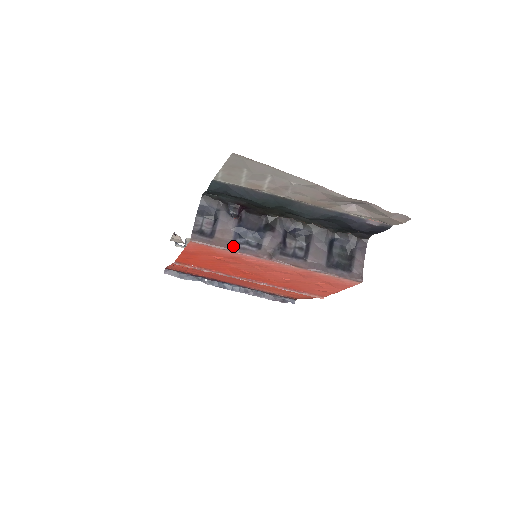
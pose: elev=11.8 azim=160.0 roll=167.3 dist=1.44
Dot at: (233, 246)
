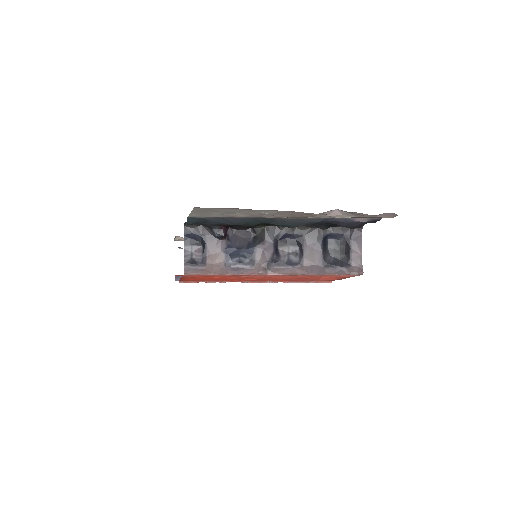
Dot at: (226, 269)
